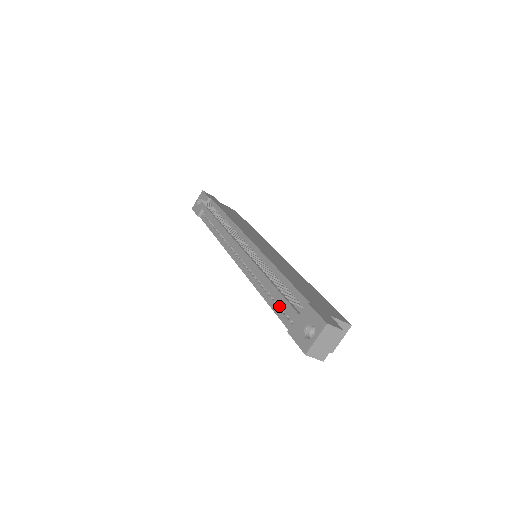
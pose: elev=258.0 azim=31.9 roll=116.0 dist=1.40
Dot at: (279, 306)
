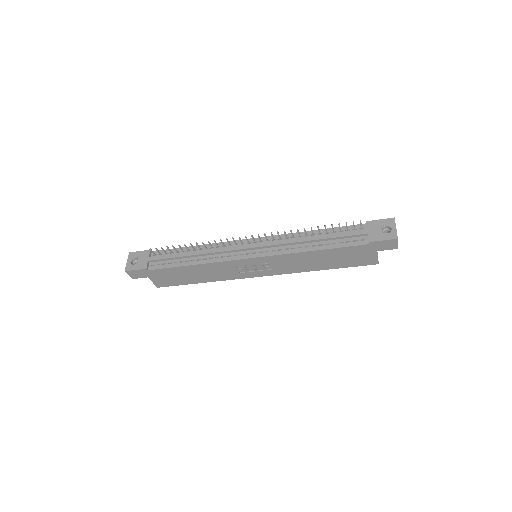
Dot at: (339, 243)
